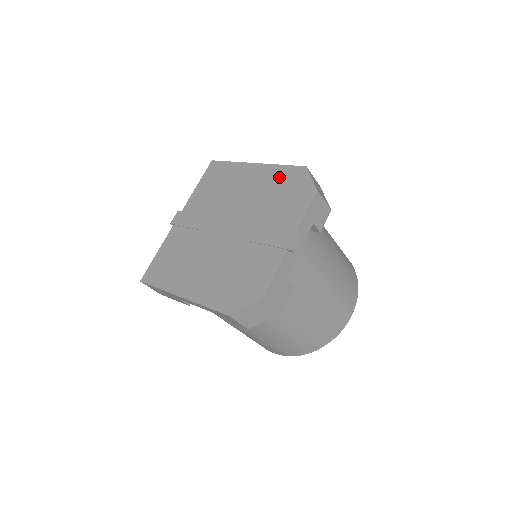
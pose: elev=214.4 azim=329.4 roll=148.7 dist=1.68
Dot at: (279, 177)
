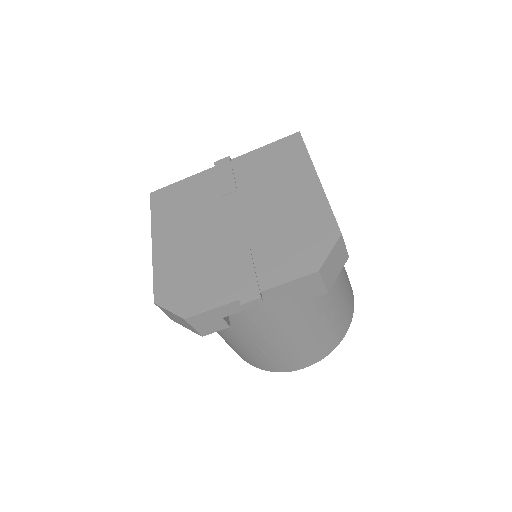
Dot at: (314, 217)
